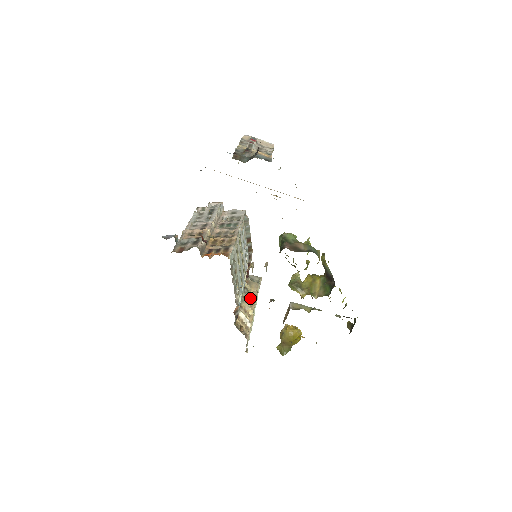
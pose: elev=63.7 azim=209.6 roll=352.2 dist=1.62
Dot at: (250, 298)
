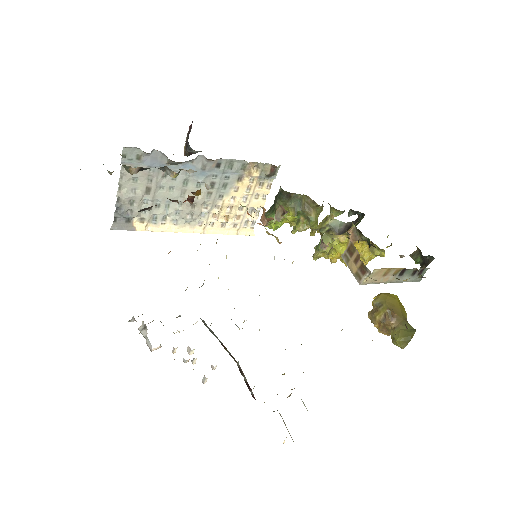
Dot at: occluded
